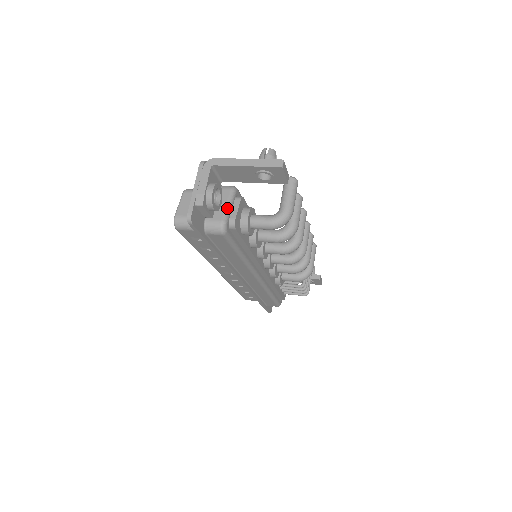
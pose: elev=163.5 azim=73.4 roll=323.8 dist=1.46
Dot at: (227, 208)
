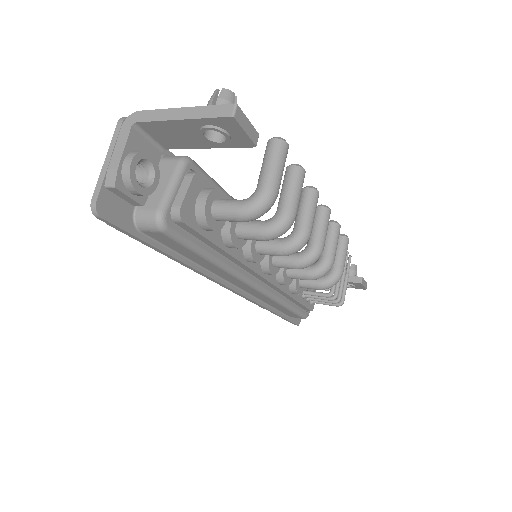
Dot at: (168, 190)
